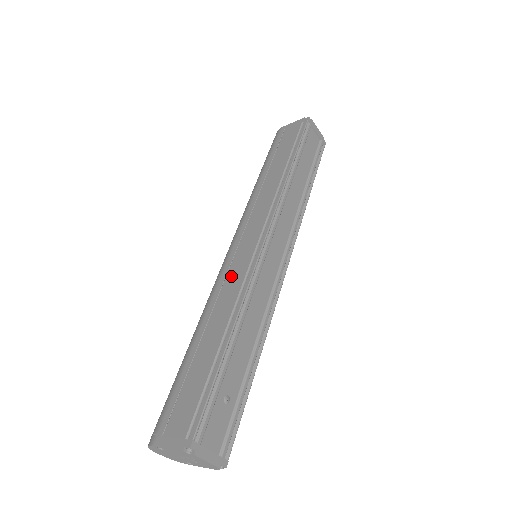
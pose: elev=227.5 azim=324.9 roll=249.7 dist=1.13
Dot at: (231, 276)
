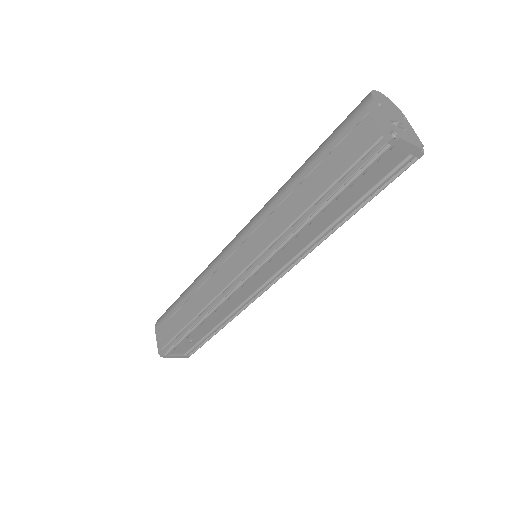
Dot at: (219, 275)
